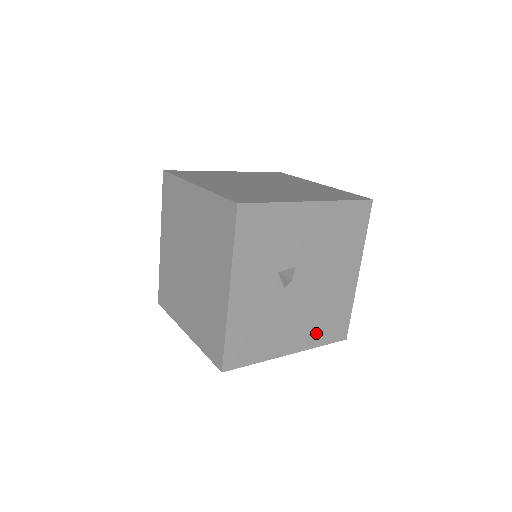
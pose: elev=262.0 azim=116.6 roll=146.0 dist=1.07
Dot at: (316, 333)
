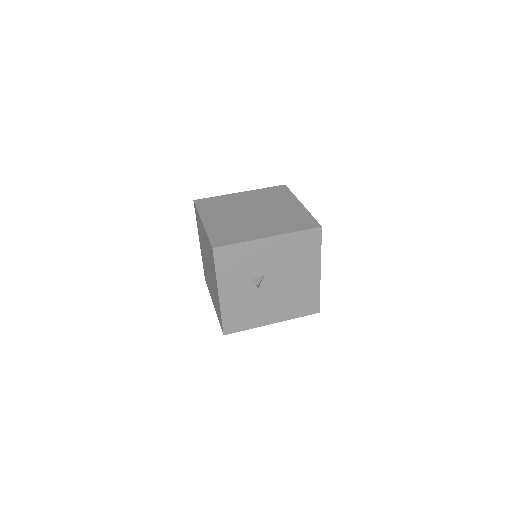
Dot at: (291, 311)
